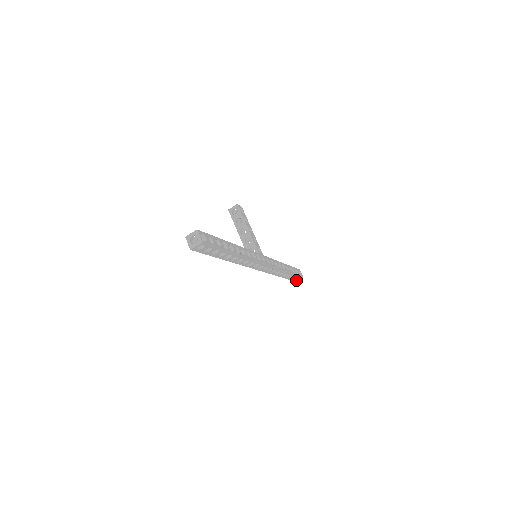
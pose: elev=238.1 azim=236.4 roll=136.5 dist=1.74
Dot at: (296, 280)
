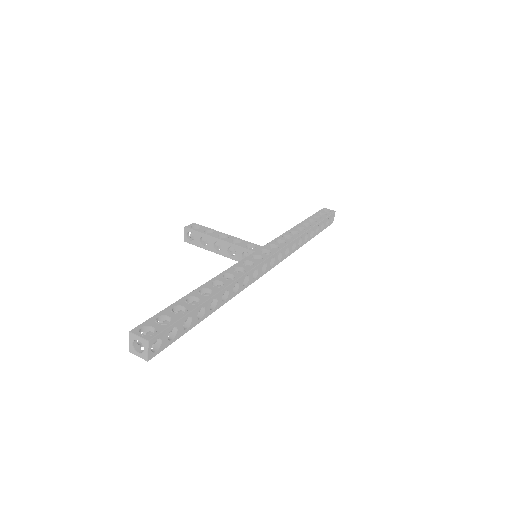
Dot at: (331, 221)
